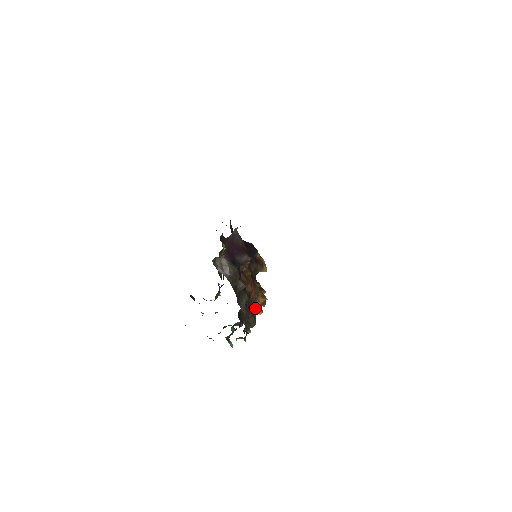
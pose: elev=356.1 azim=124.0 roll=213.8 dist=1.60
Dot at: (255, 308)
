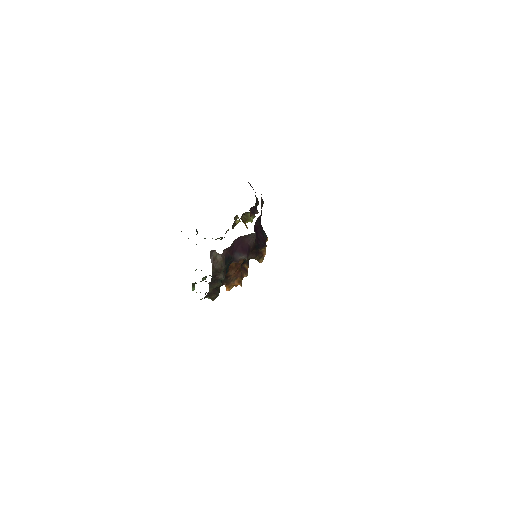
Dot at: (227, 285)
